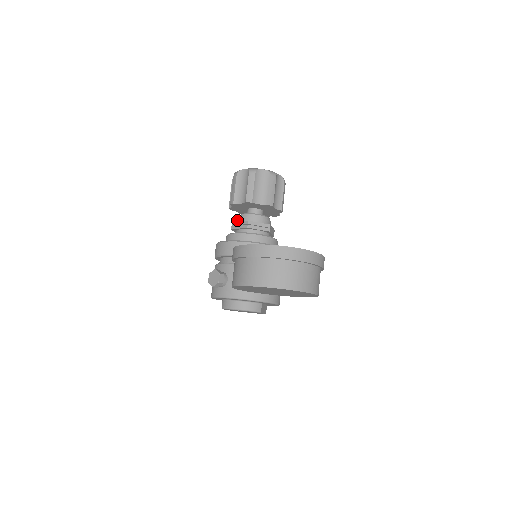
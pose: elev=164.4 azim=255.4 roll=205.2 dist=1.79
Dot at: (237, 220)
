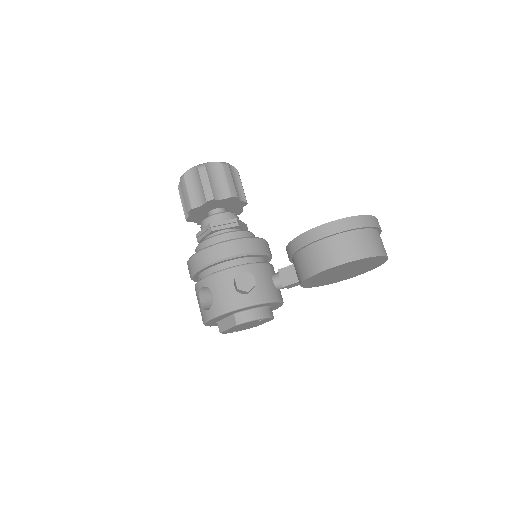
Dot at: (210, 221)
